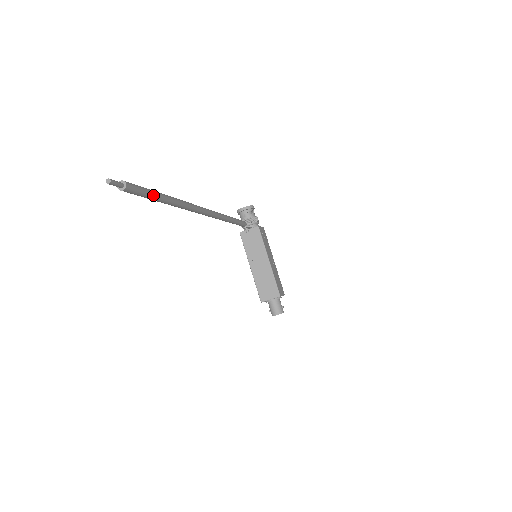
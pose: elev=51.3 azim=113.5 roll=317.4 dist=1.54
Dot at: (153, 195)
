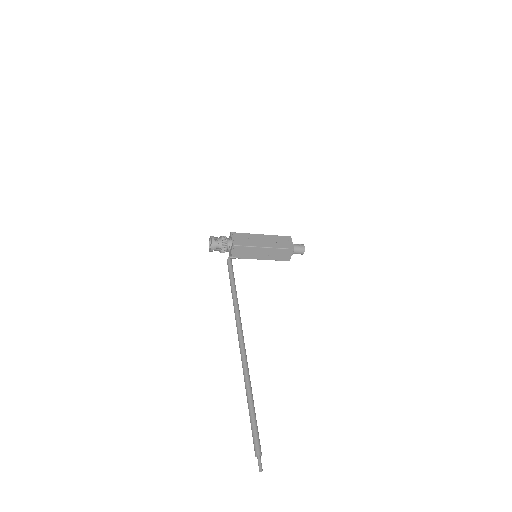
Dot at: (255, 420)
